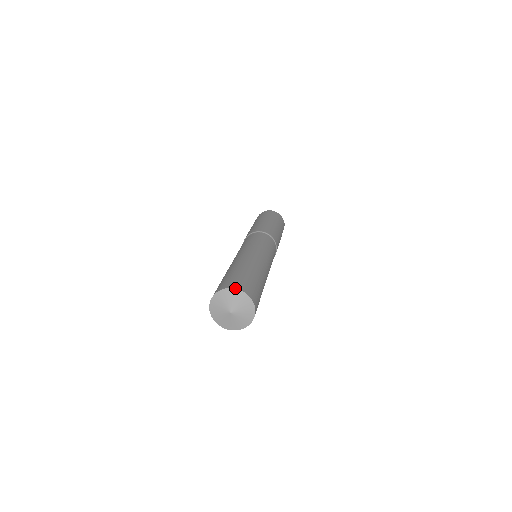
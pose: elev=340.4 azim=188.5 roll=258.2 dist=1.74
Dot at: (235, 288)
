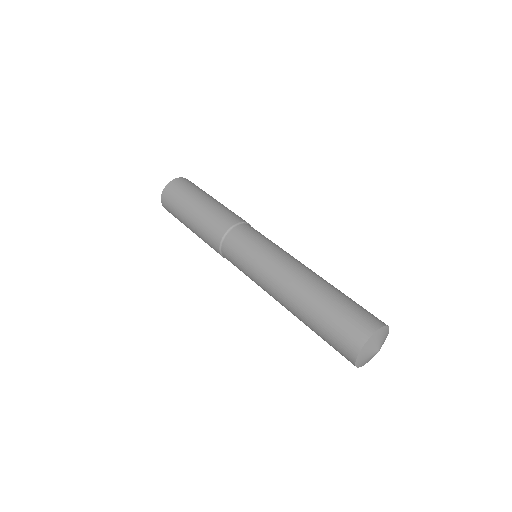
Dot at: occluded
